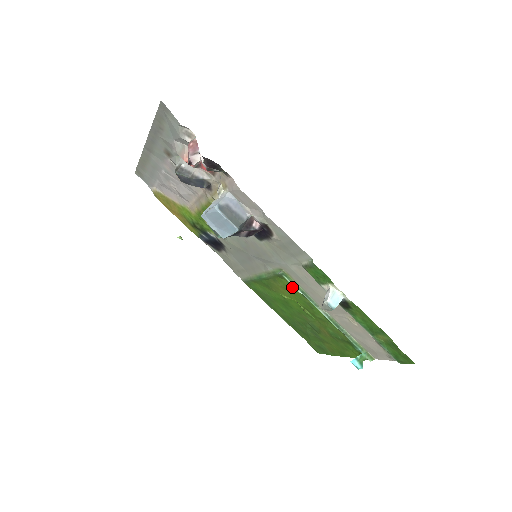
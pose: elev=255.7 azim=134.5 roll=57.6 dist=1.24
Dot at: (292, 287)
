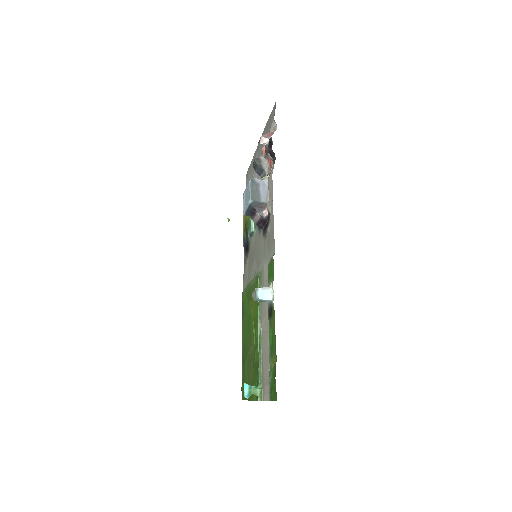
Dot at: occluded
